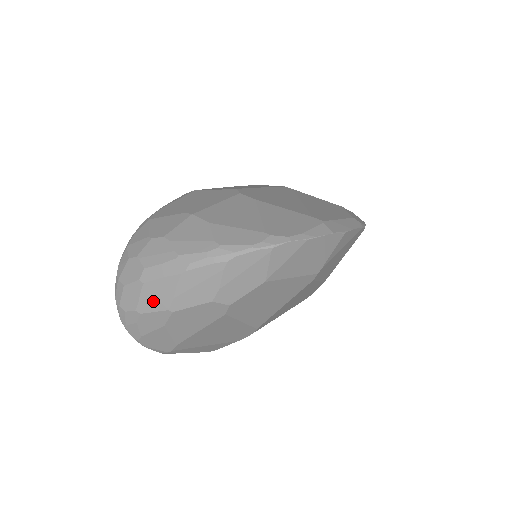
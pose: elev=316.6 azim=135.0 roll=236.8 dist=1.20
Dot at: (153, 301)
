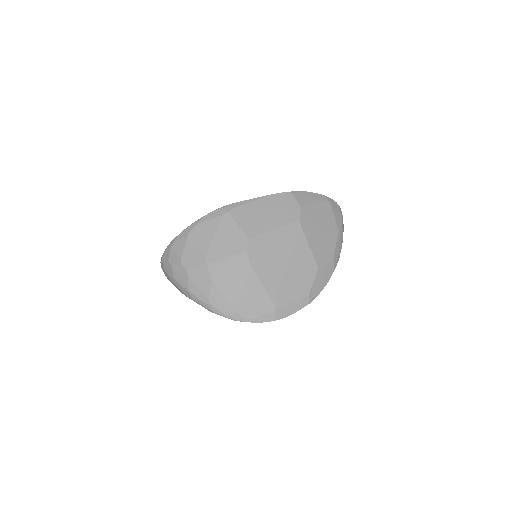
Dot at: (176, 287)
